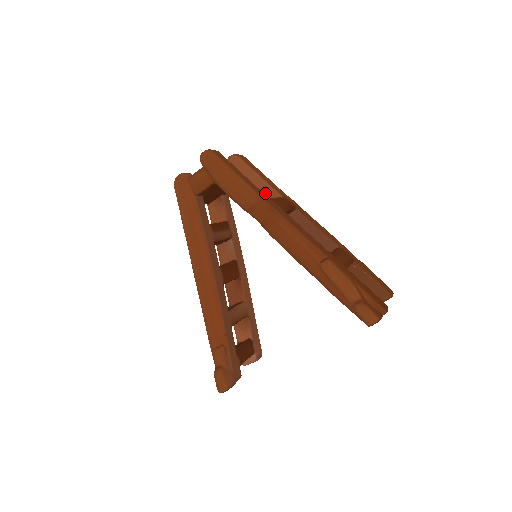
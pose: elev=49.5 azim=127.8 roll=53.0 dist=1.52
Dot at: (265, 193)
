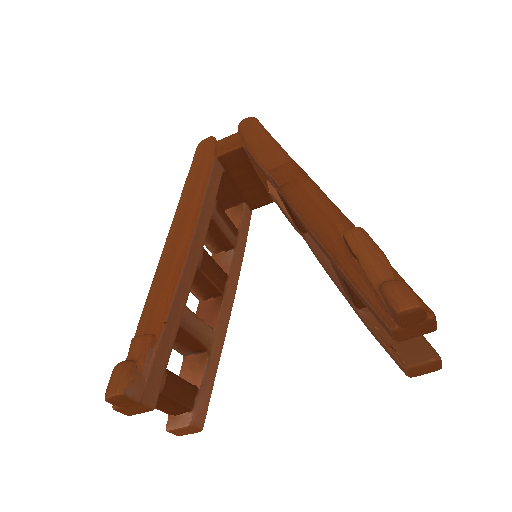
Dot at: occluded
